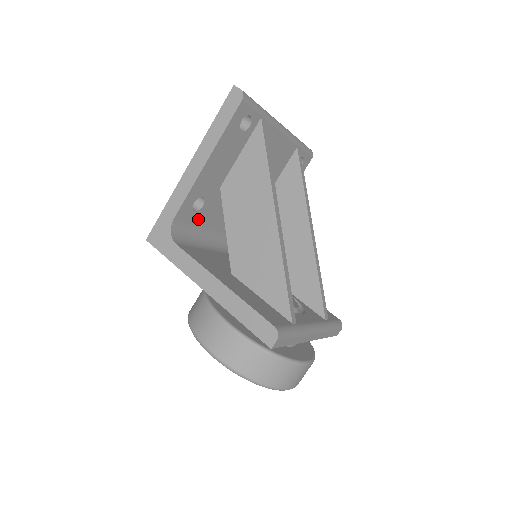
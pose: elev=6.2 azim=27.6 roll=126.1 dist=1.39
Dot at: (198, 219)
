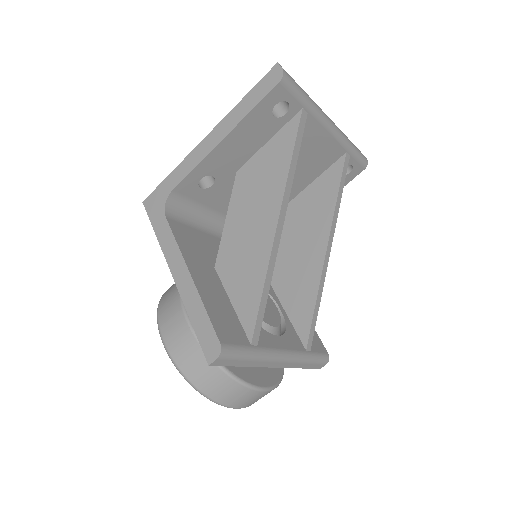
Dot at: (204, 197)
